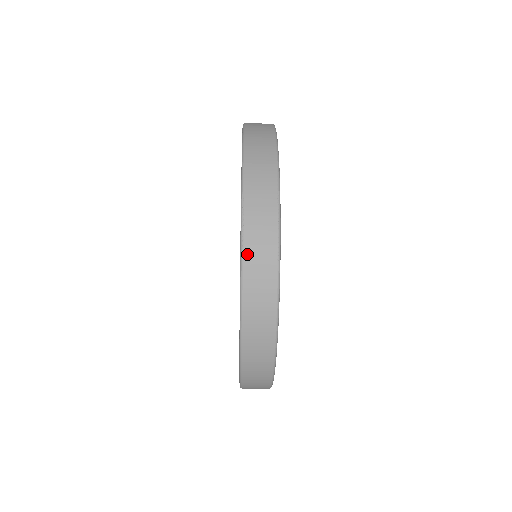
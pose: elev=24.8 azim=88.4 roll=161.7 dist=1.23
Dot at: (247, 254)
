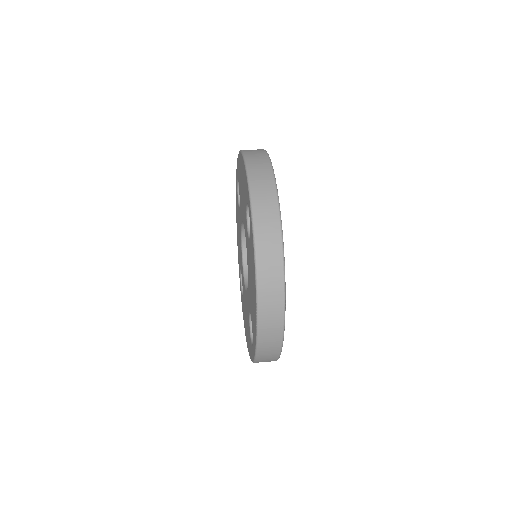
Dot at: occluded
